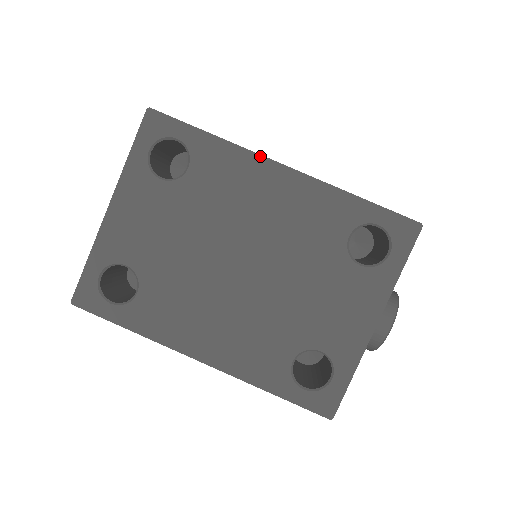
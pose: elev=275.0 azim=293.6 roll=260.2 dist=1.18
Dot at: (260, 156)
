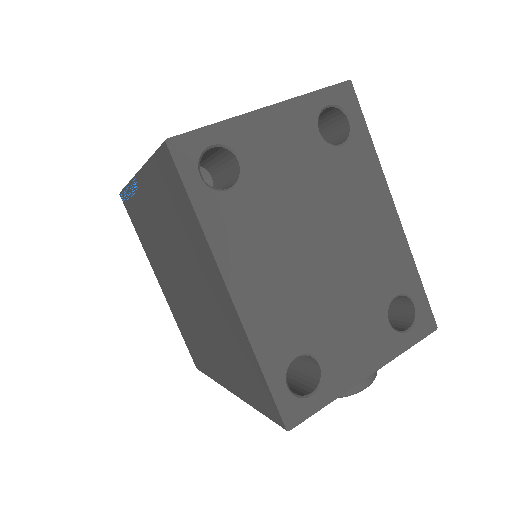
Dot at: (388, 188)
